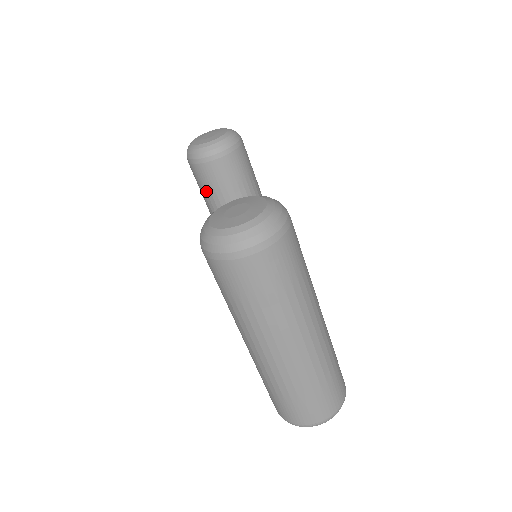
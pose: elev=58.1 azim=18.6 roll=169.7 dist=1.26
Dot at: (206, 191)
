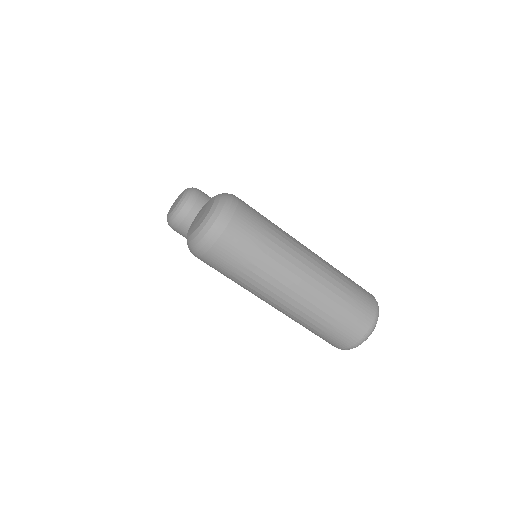
Dot at: occluded
